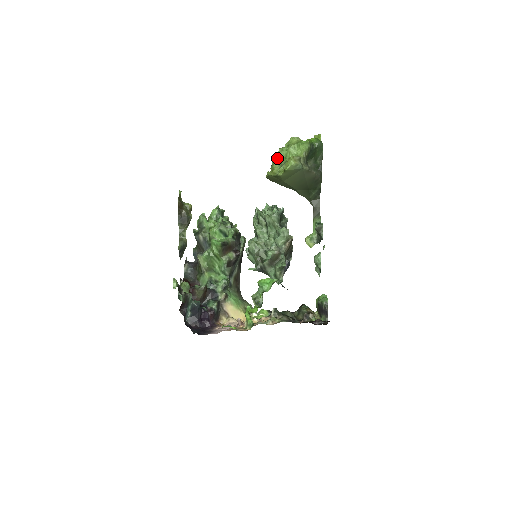
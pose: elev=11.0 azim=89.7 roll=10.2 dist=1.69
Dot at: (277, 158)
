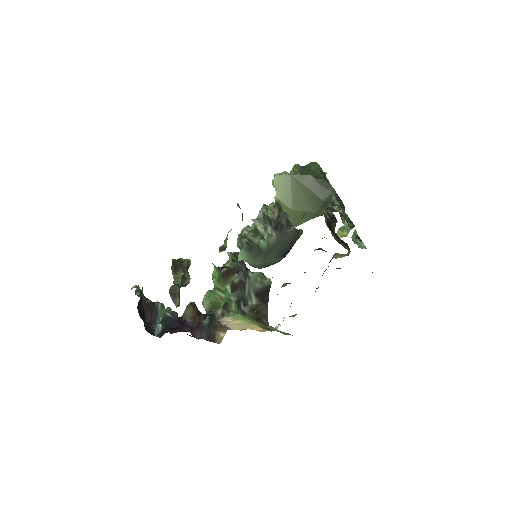
Dot at: occluded
